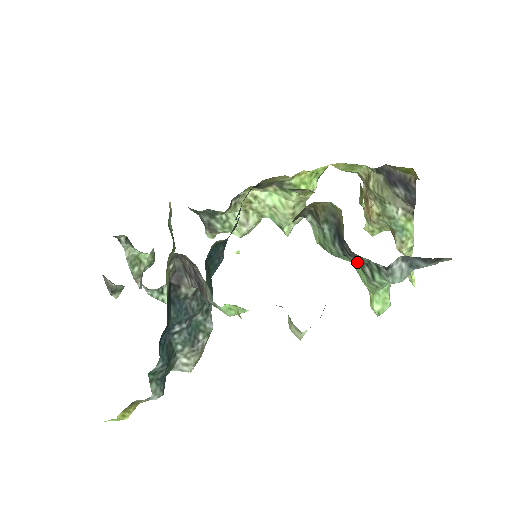
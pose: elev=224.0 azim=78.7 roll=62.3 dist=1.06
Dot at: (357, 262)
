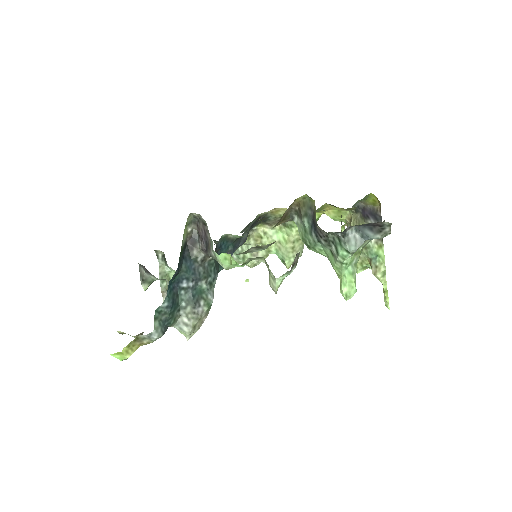
Dot at: (326, 243)
